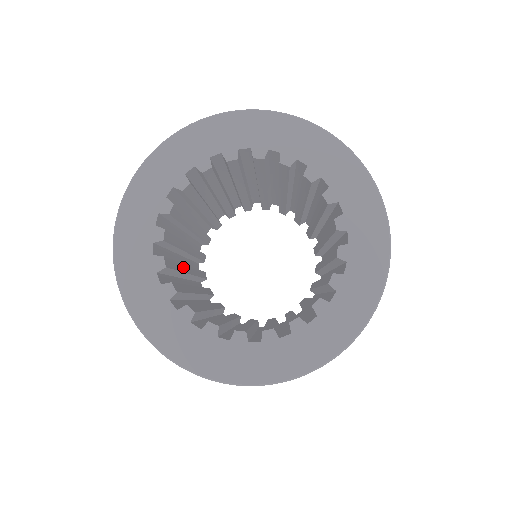
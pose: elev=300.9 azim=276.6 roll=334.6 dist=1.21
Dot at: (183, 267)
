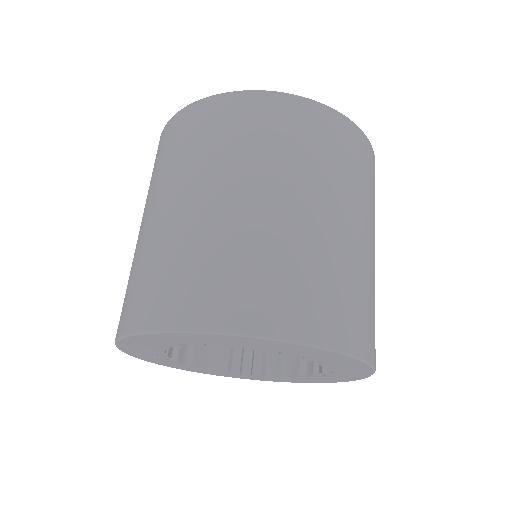
Dot at: occluded
